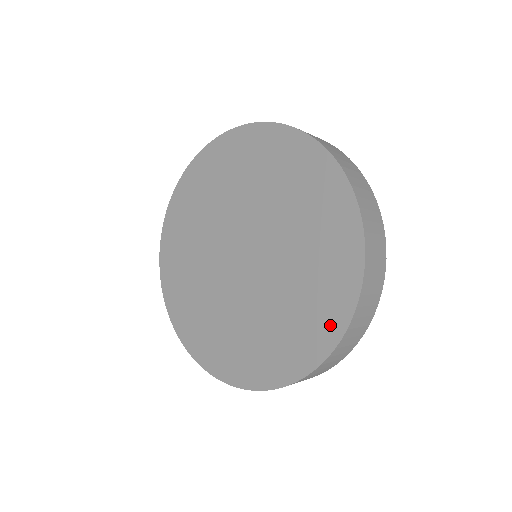
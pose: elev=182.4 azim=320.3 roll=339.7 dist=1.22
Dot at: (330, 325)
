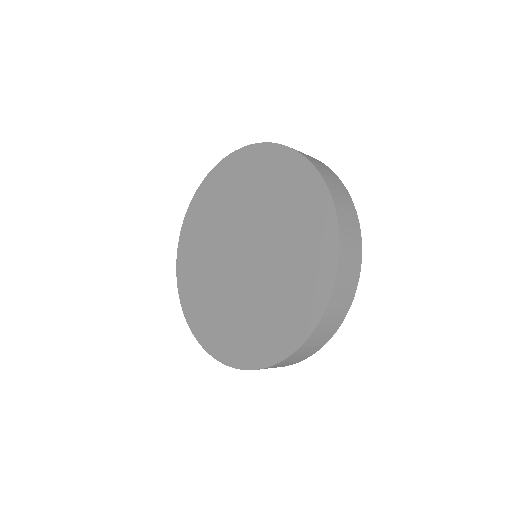
Dot at: (313, 305)
